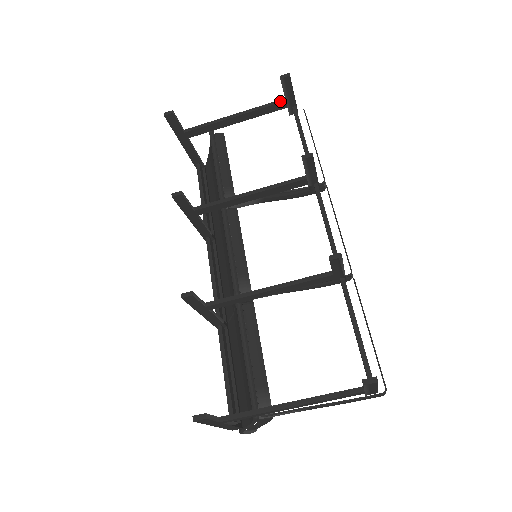
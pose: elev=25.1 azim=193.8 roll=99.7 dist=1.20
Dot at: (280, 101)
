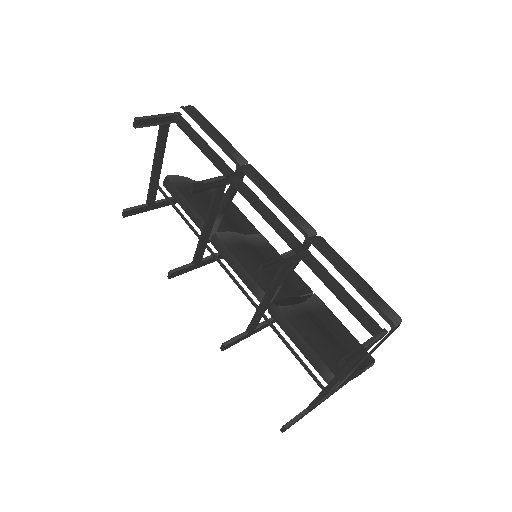
Dot at: (160, 129)
